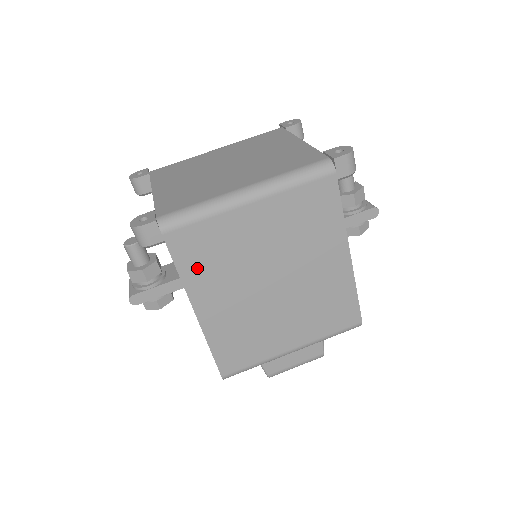
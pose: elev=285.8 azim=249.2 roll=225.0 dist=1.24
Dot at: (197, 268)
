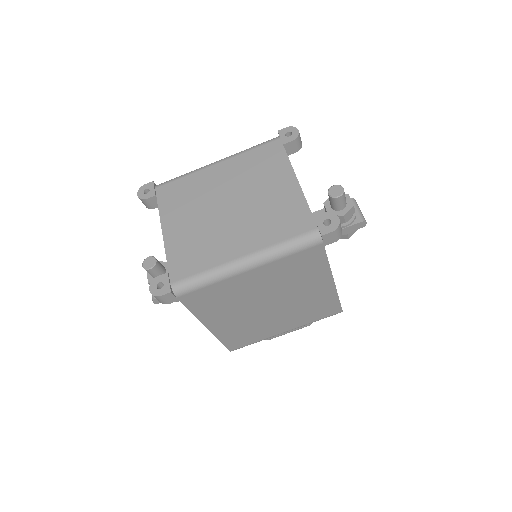
Dot at: (207, 308)
